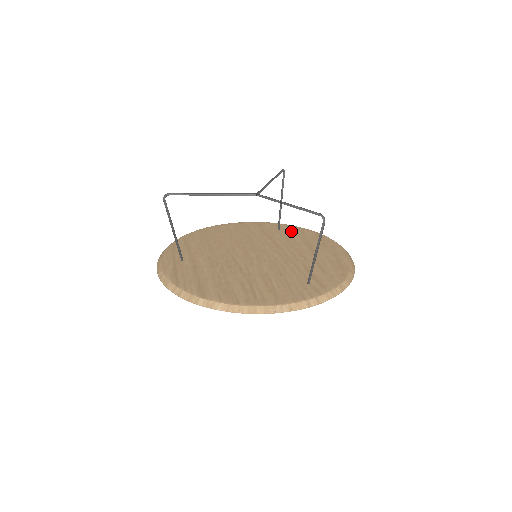
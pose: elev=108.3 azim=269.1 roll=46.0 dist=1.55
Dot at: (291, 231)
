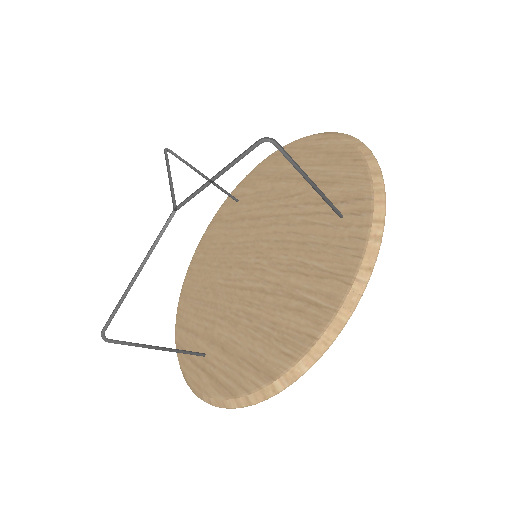
Dot at: (249, 187)
